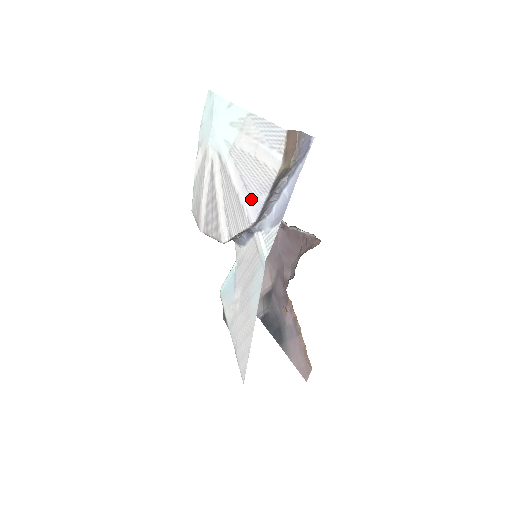
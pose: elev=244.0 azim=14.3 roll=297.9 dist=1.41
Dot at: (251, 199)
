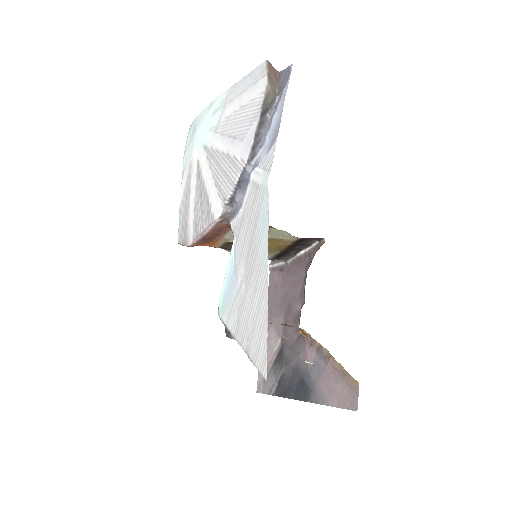
Dot at: (242, 140)
